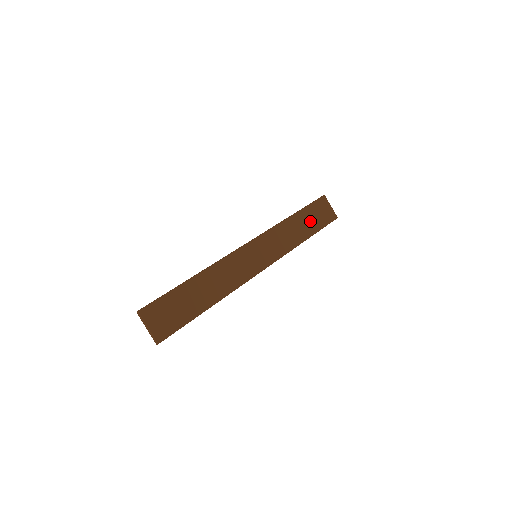
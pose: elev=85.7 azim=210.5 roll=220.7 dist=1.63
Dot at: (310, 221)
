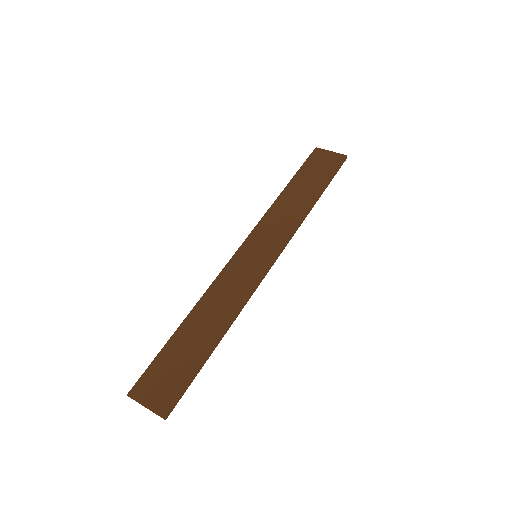
Dot at: (310, 181)
